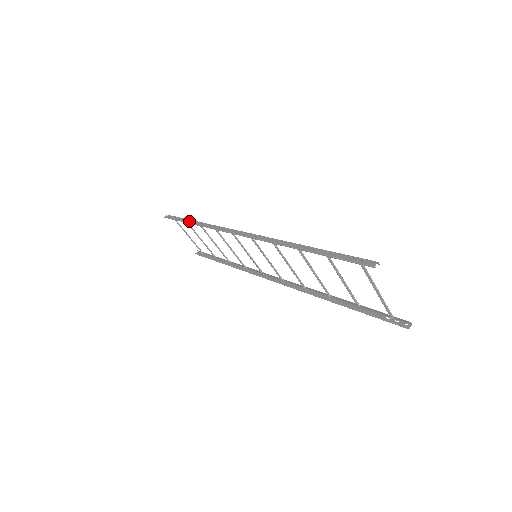
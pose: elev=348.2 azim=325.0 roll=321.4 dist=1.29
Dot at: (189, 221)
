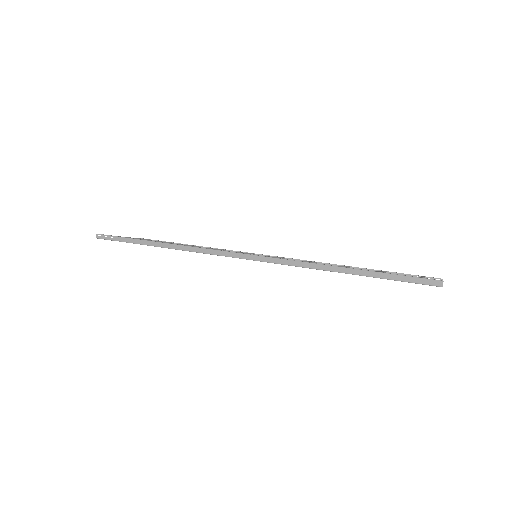
Dot at: (148, 243)
